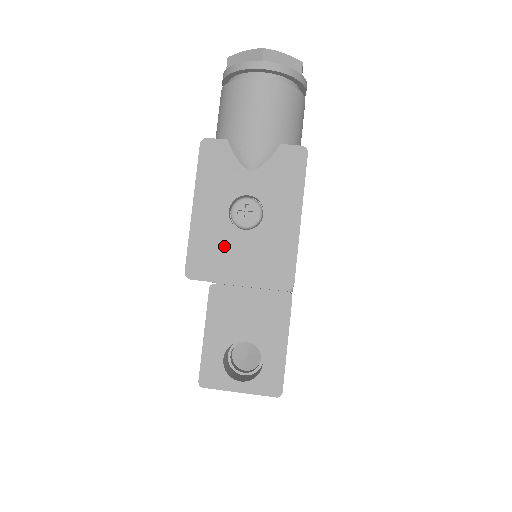
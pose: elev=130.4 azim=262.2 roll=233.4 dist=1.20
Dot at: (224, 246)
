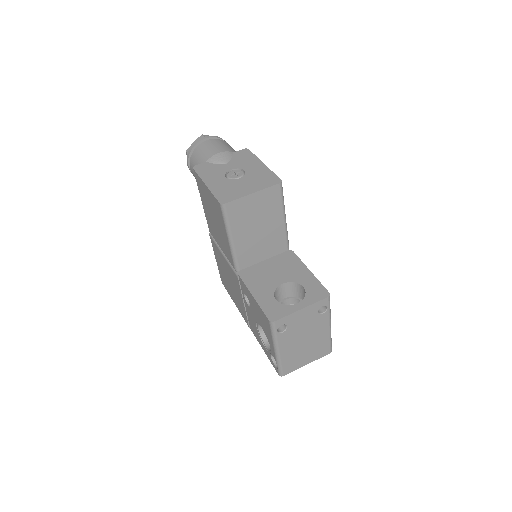
Dot at: (233, 187)
